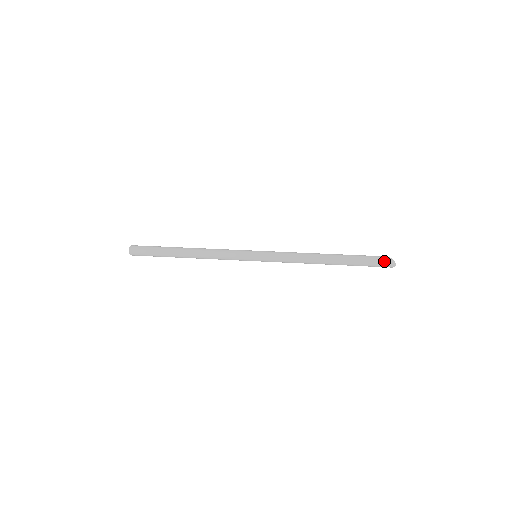
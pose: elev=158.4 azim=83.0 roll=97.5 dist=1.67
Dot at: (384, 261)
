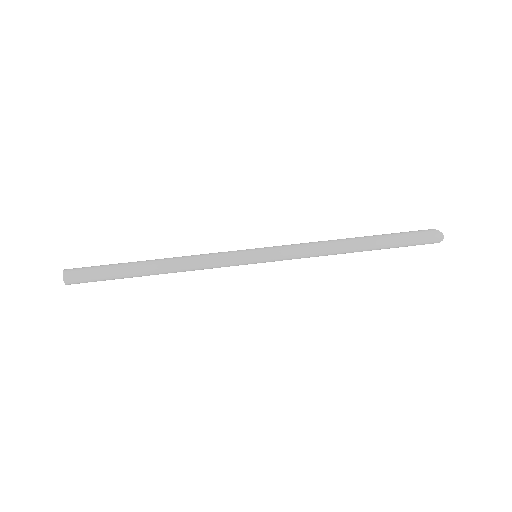
Dot at: (429, 234)
